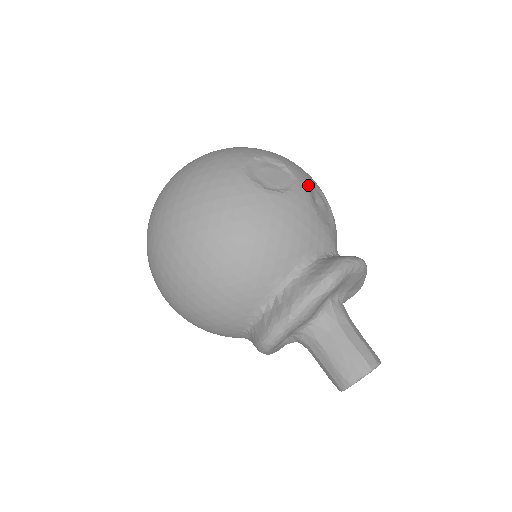
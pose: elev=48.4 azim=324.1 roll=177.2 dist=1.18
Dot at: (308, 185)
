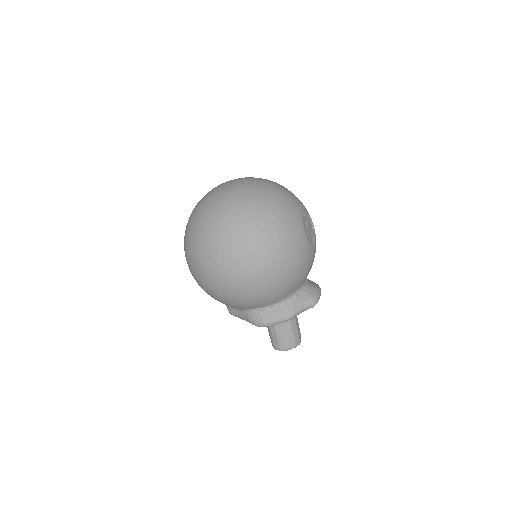
Dot at: occluded
